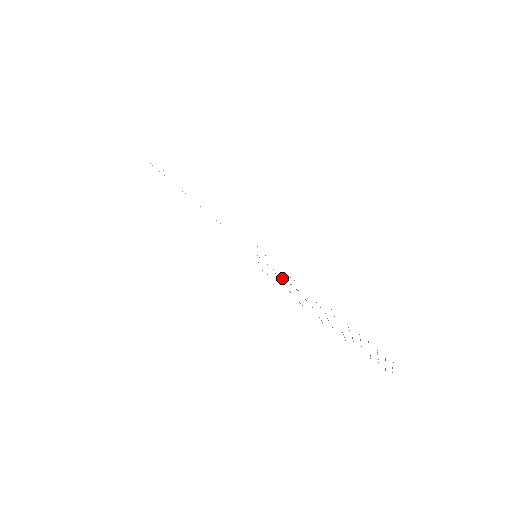
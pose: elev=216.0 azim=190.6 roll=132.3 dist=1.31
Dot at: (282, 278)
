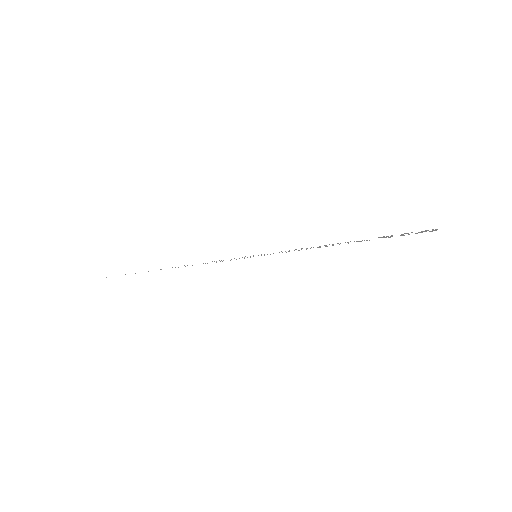
Dot at: occluded
